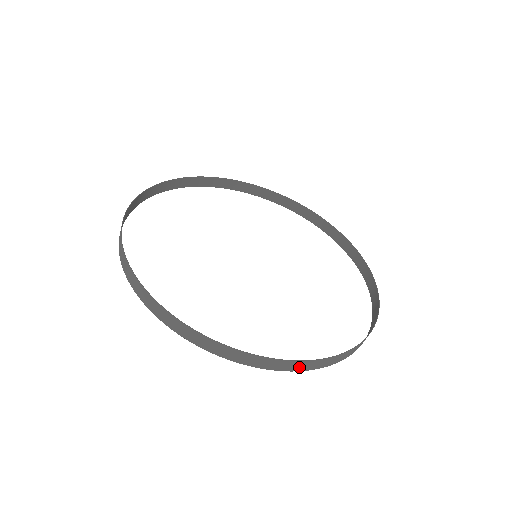
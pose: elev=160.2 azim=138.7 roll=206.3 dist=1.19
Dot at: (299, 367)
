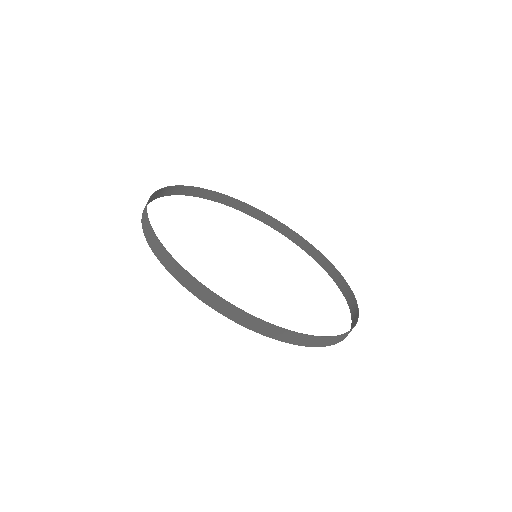
Dot at: (223, 309)
